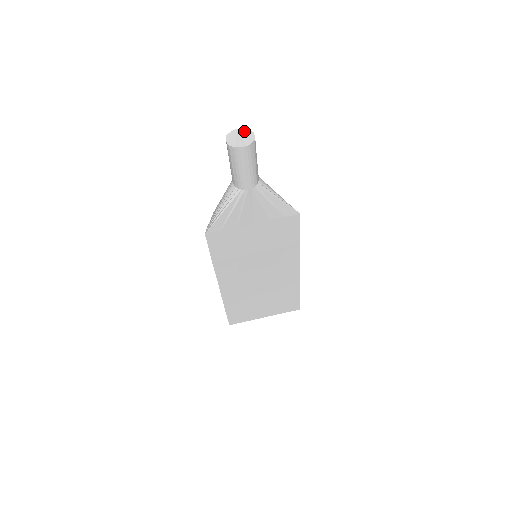
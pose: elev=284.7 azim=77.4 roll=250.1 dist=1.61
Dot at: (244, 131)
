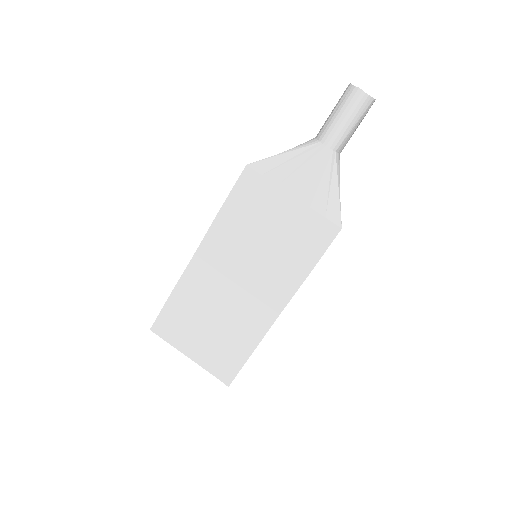
Dot at: occluded
